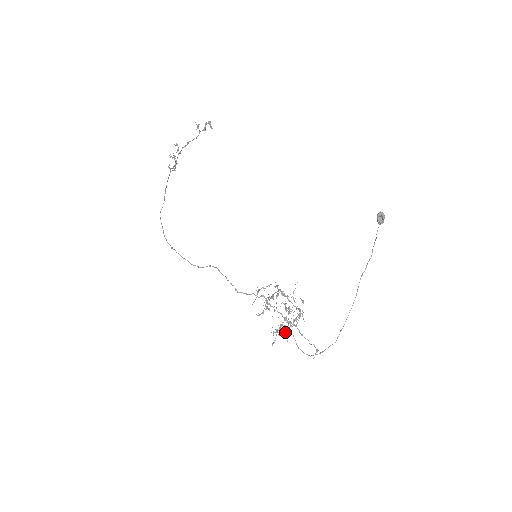
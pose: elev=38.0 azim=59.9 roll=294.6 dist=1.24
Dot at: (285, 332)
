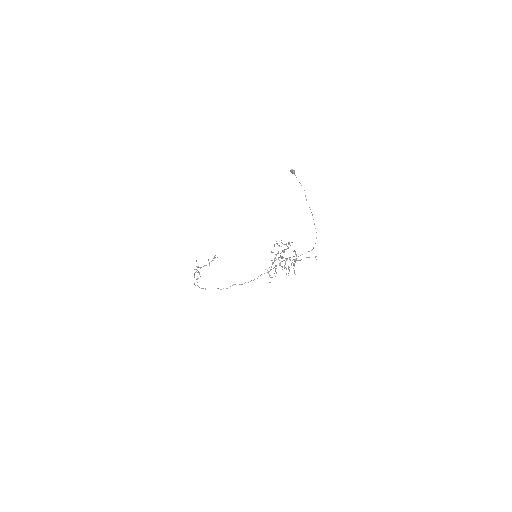
Dot at: (294, 272)
